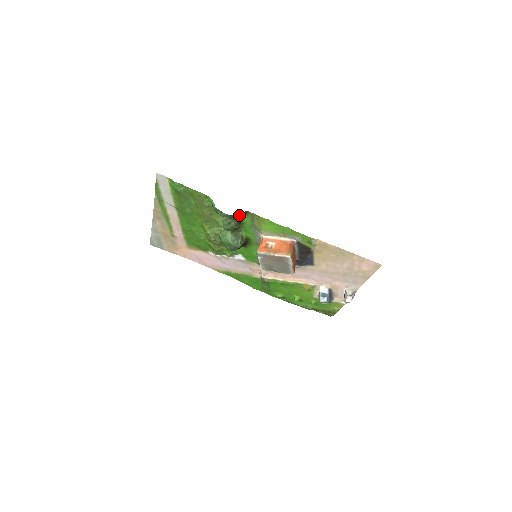
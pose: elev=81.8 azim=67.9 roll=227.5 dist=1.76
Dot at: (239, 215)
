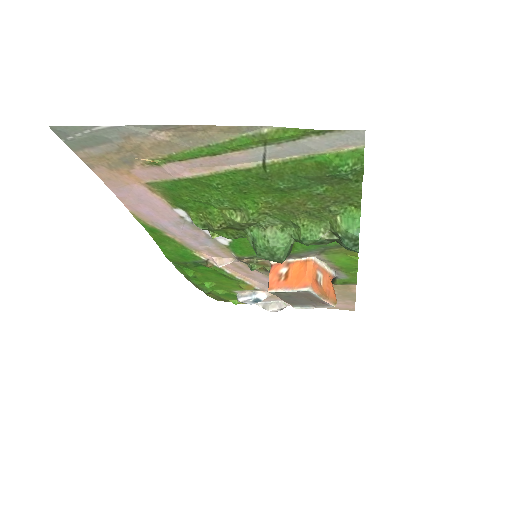
Dot at: occluded
